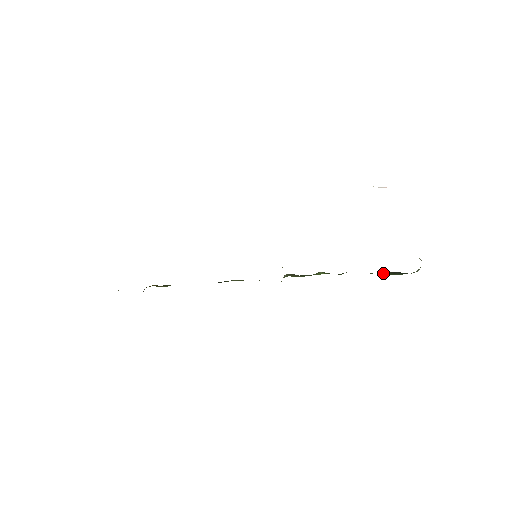
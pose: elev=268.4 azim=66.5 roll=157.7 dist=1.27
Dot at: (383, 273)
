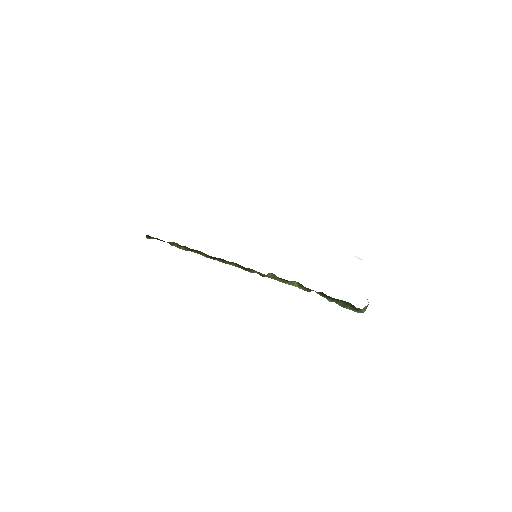
Dot at: (338, 302)
